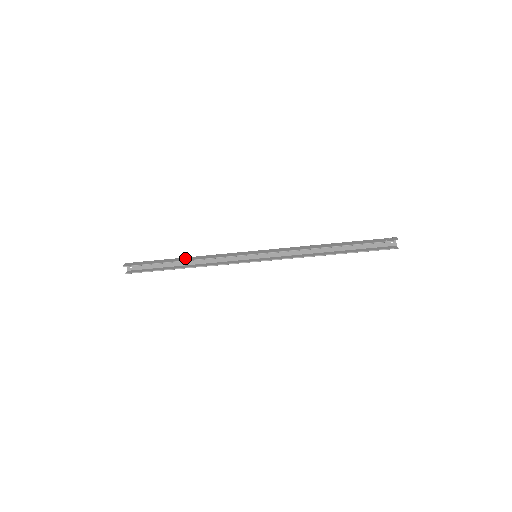
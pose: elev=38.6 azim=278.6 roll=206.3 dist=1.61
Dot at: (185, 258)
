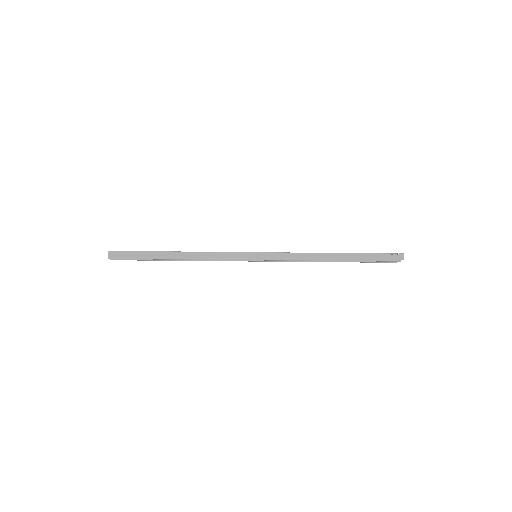
Dot at: (178, 254)
